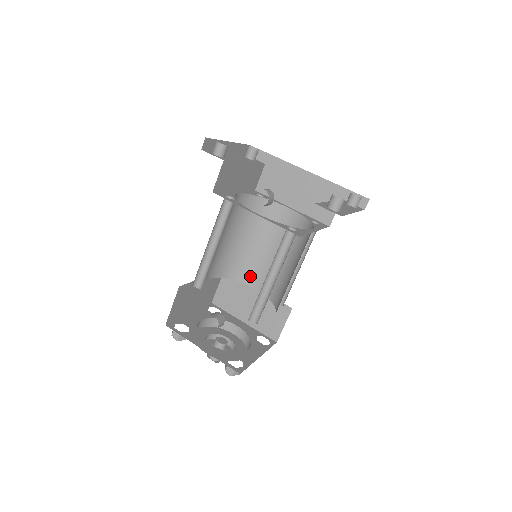
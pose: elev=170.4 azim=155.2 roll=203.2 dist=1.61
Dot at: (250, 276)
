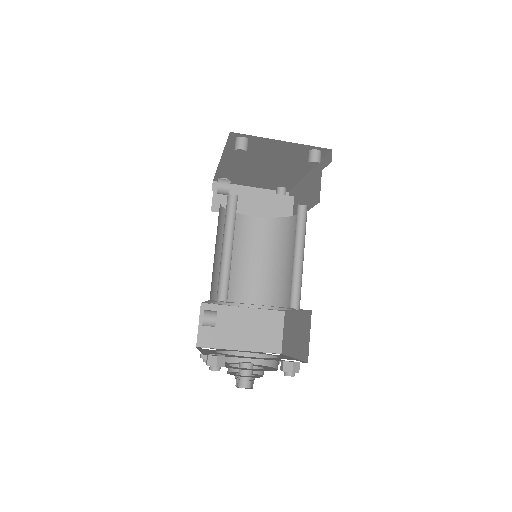
Dot at: (289, 299)
